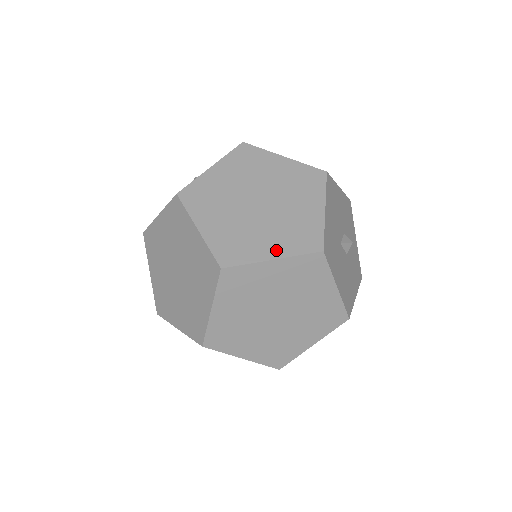
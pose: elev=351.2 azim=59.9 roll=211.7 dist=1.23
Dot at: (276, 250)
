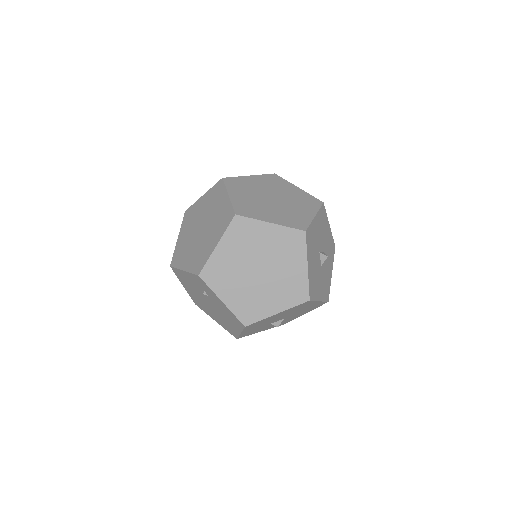
Dot at: (275, 220)
